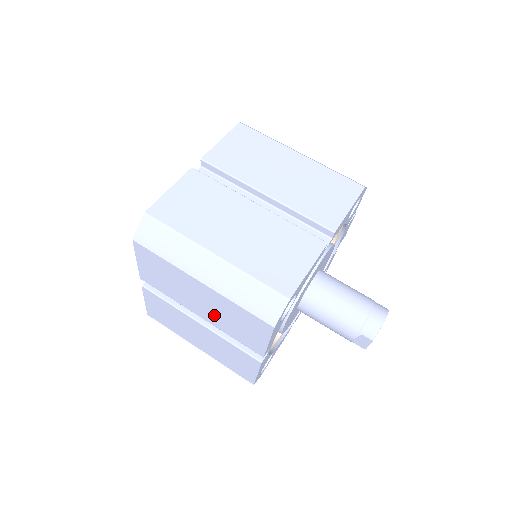
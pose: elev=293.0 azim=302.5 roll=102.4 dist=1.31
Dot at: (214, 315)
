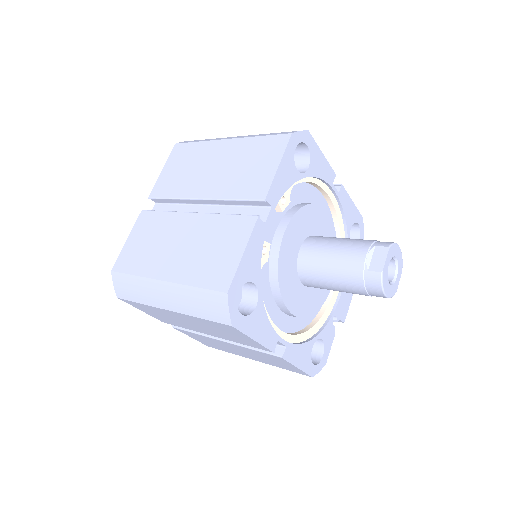
Dot at: (223, 178)
